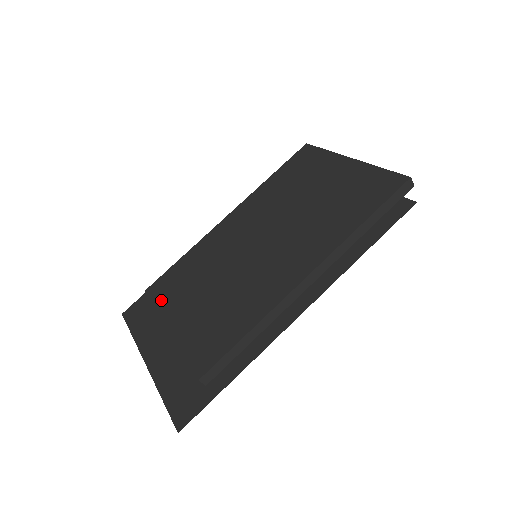
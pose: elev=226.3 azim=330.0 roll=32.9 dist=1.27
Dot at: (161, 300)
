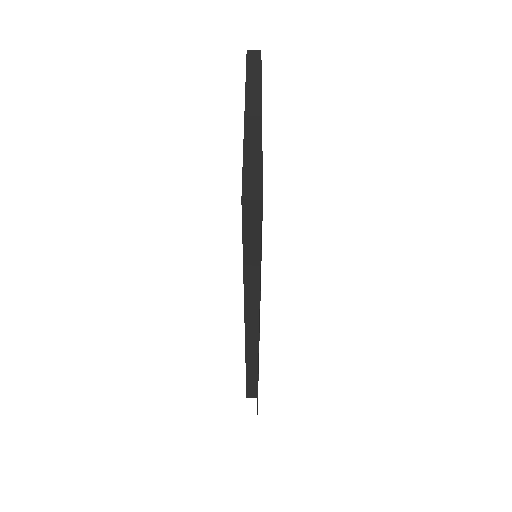
Dot at: occluded
